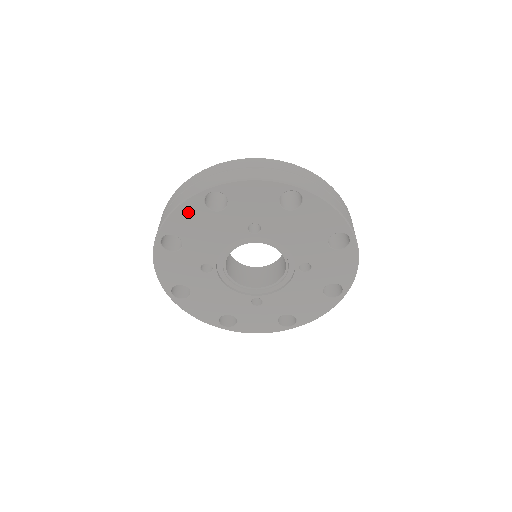
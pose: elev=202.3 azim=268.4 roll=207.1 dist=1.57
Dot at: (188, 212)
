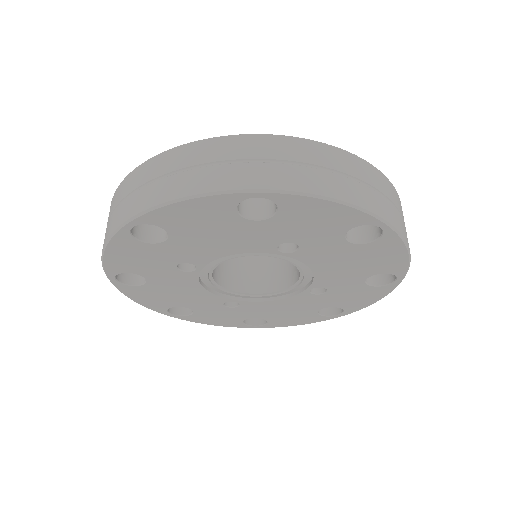
Dot at: (202, 209)
